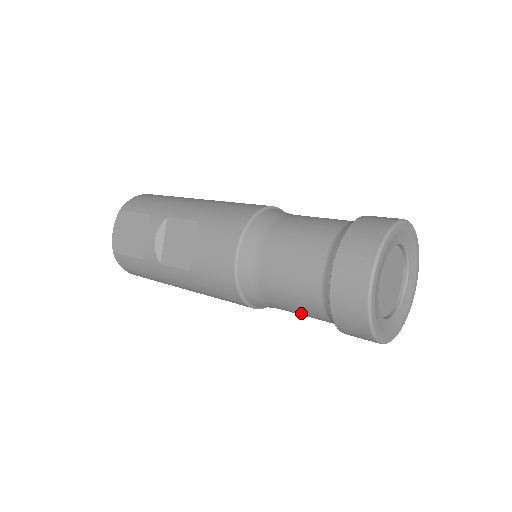
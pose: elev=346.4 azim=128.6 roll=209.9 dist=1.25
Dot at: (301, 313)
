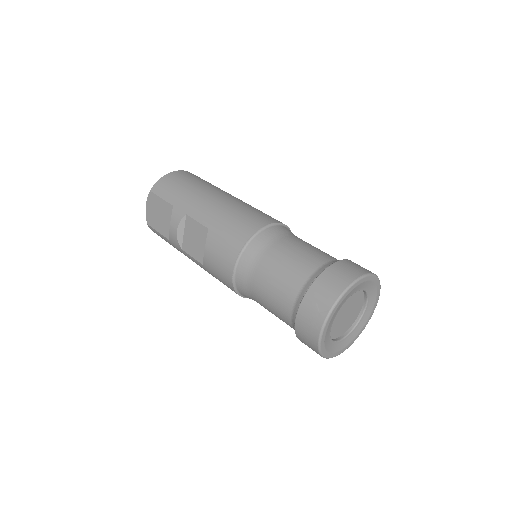
Dot at: occluded
